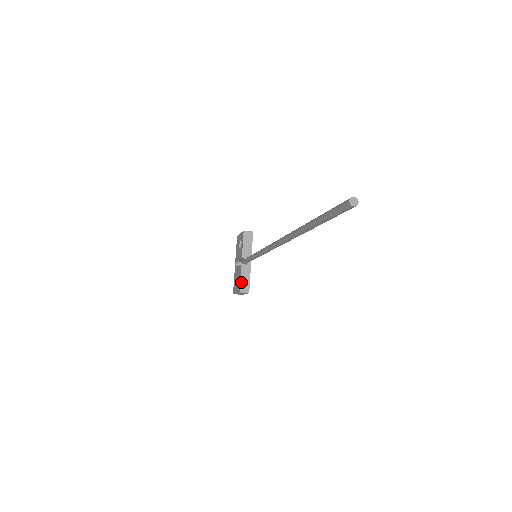
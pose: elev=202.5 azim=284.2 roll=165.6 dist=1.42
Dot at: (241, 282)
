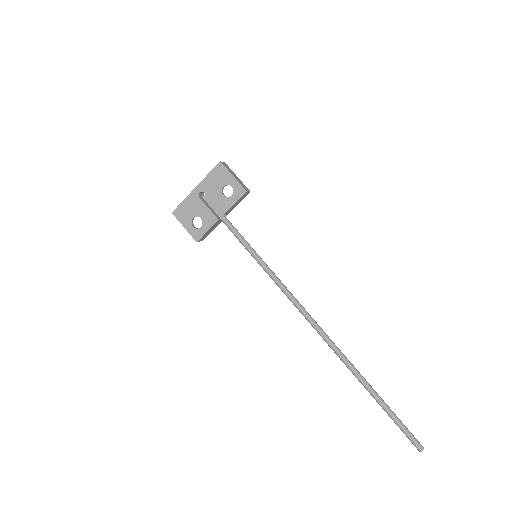
Dot at: (205, 234)
